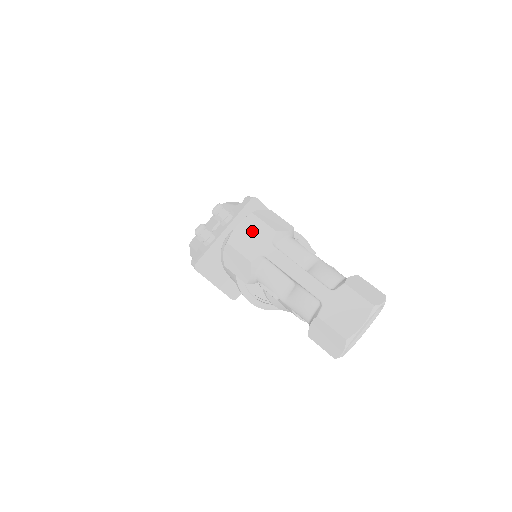
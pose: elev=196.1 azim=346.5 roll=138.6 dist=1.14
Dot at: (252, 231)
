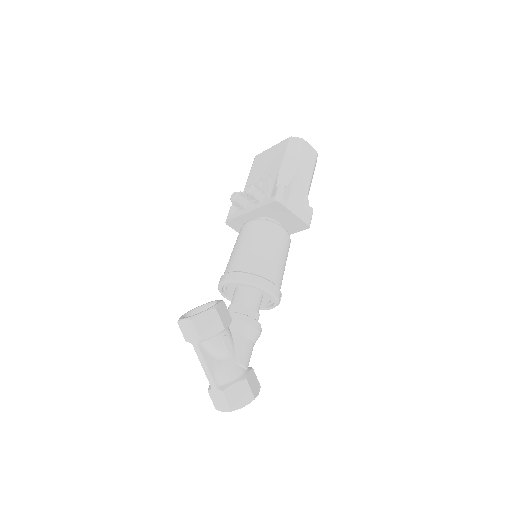
Dot at: (189, 329)
